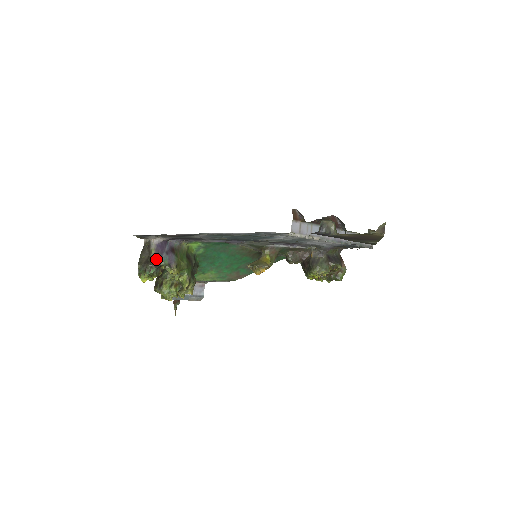
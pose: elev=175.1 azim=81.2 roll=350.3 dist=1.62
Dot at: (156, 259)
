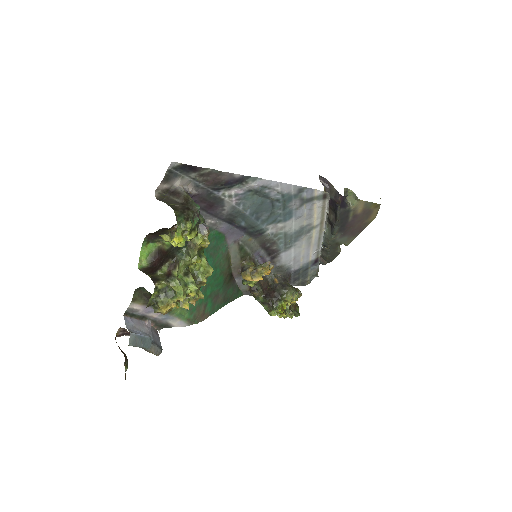
Dot at: (197, 206)
